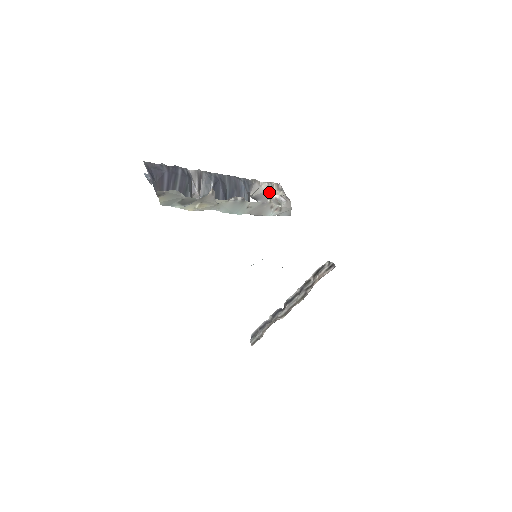
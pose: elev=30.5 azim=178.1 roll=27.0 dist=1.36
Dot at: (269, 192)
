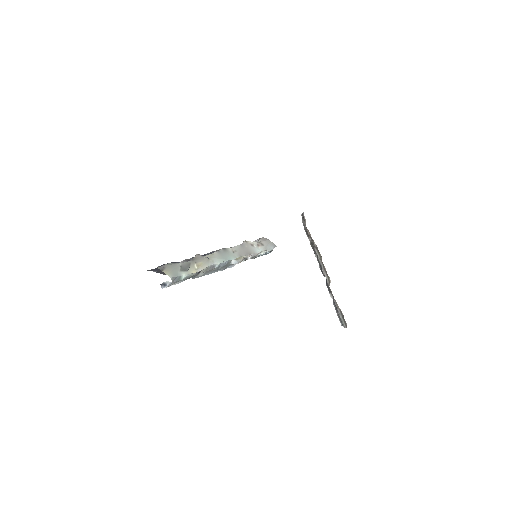
Dot at: occluded
